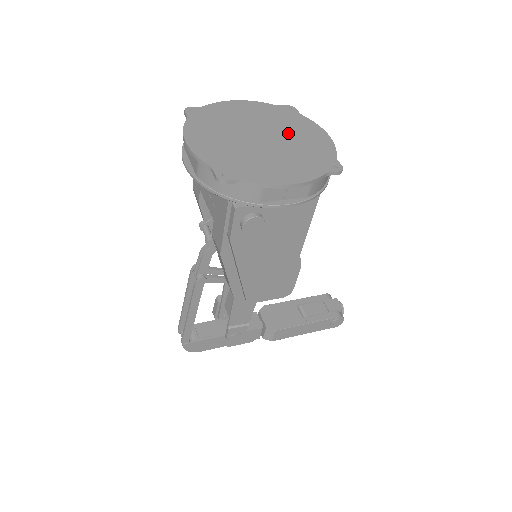
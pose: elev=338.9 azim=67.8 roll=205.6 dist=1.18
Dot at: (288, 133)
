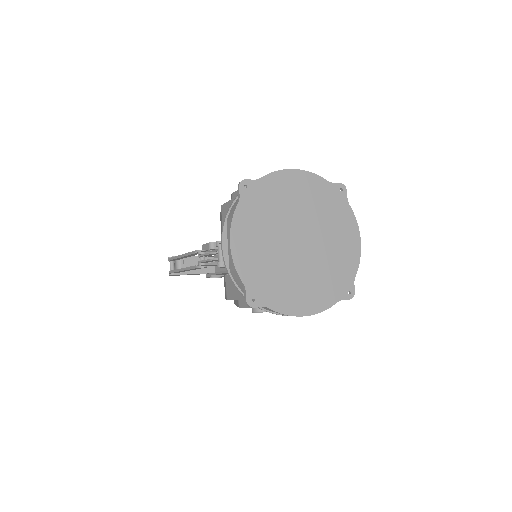
Dot at: (326, 236)
